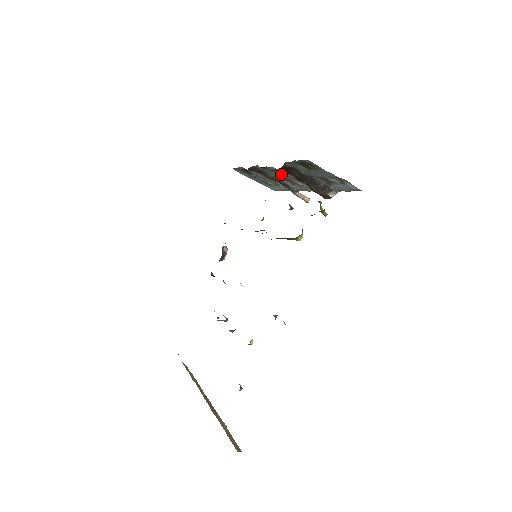
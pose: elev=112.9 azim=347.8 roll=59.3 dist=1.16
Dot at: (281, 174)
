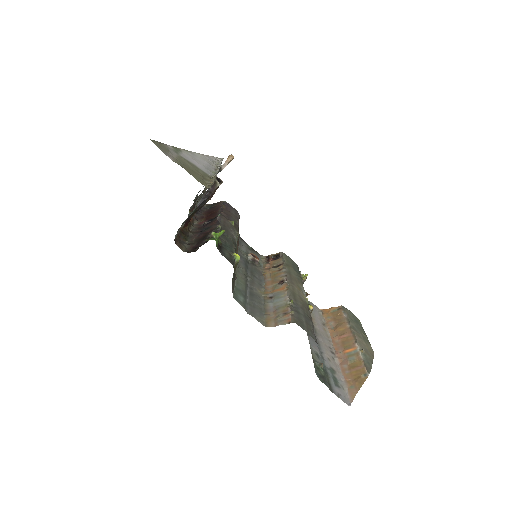
Dot at: occluded
